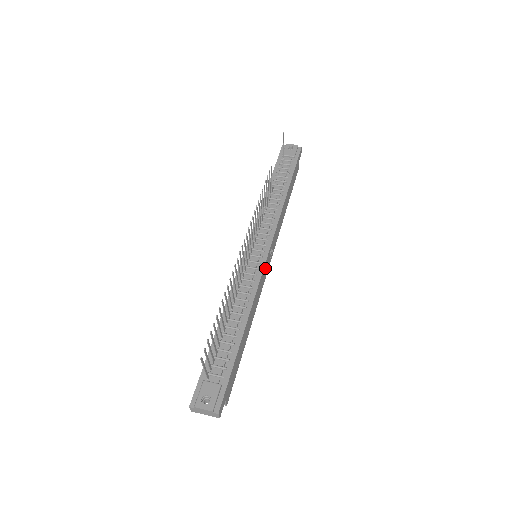
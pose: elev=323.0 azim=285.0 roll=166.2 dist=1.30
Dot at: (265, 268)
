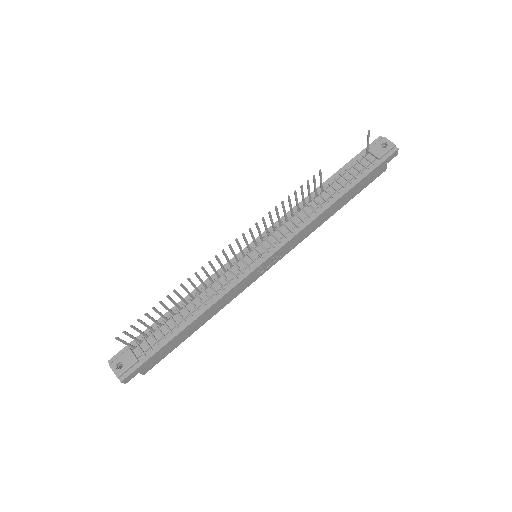
Dot at: (254, 274)
